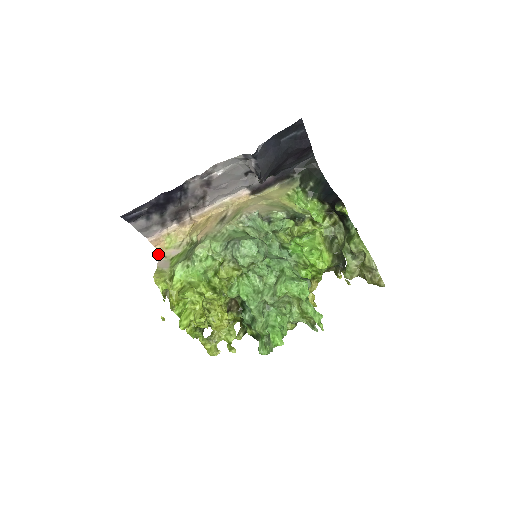
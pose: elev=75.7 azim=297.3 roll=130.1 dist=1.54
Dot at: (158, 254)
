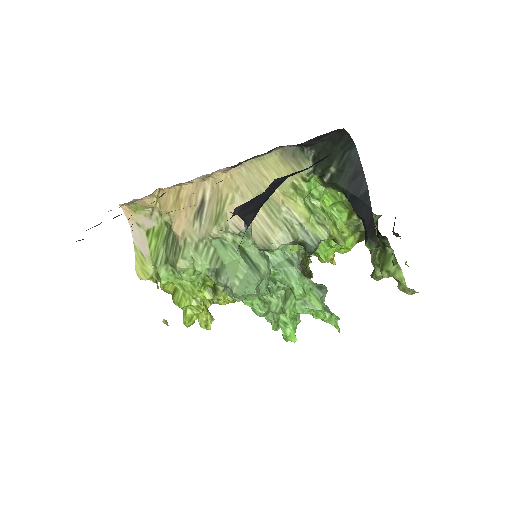
Dot at: (126, 216)
